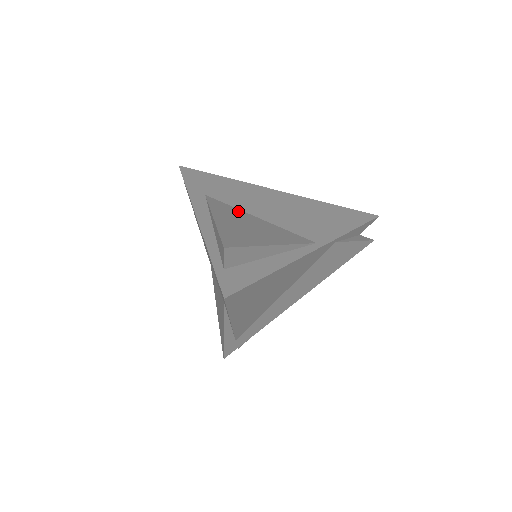
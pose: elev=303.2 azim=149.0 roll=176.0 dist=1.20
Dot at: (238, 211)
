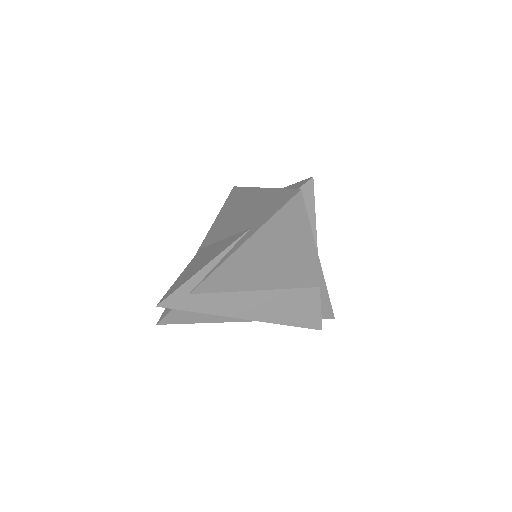
Dot at: occluded
